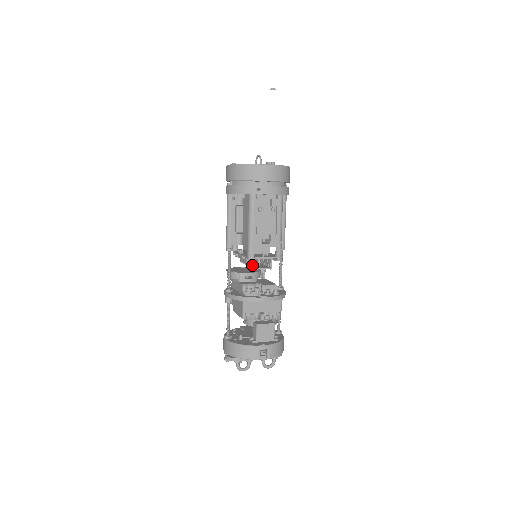
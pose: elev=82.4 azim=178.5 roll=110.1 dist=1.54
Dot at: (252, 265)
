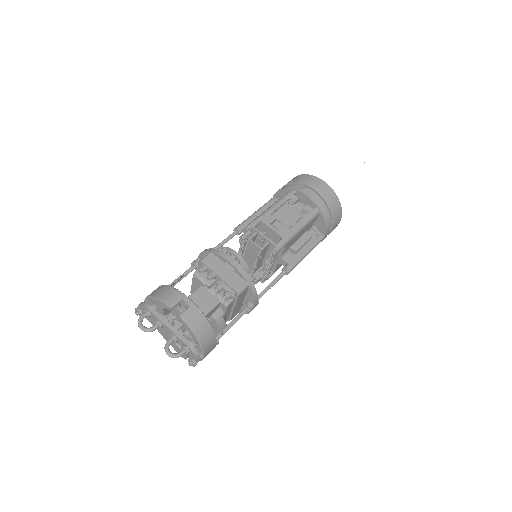
Dot at: (246, 247)
